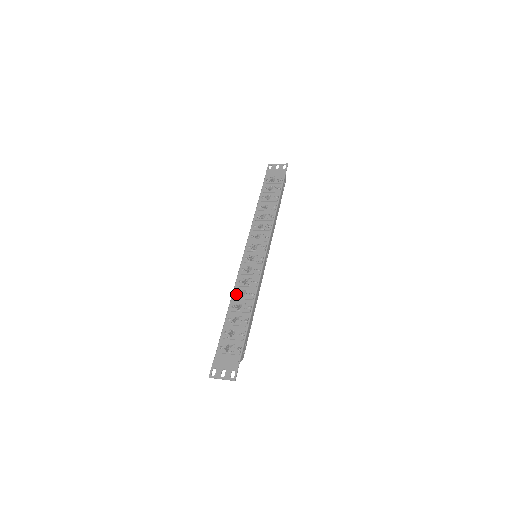
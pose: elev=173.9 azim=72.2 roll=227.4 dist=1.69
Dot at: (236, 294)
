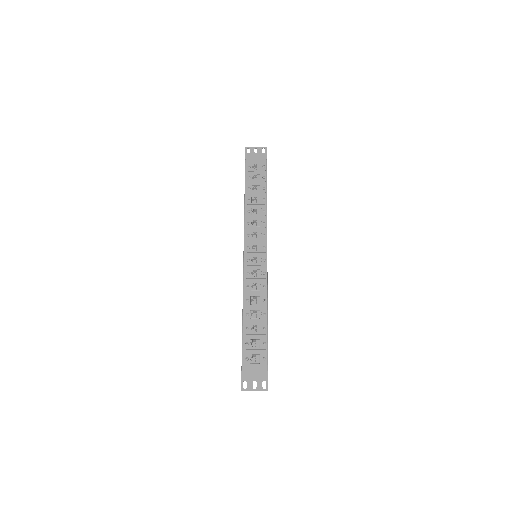
Dot at: (248, 301)
